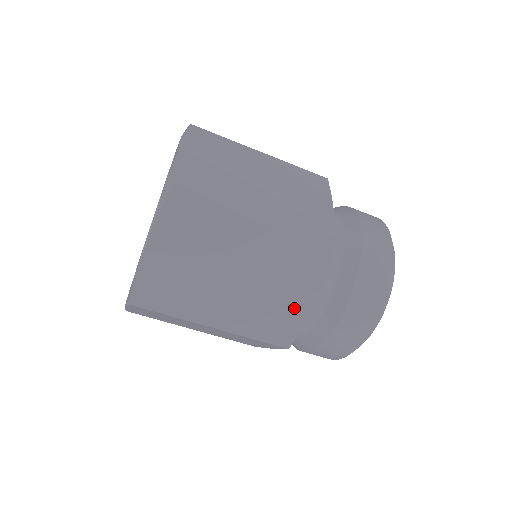
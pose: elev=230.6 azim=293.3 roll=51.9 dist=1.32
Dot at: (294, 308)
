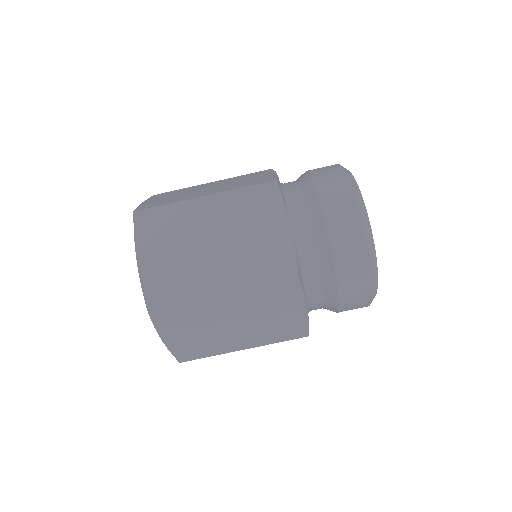
Dot at: (294, 318)
